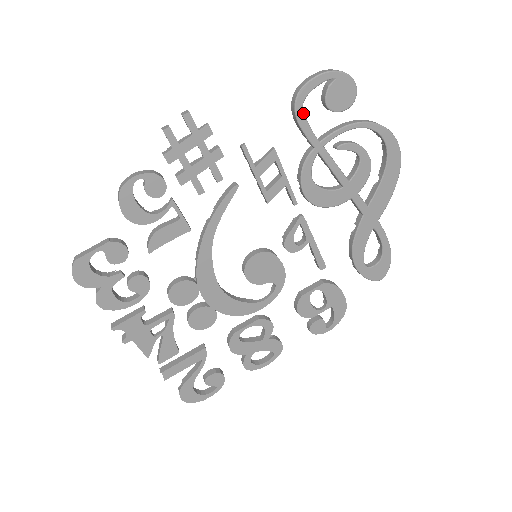
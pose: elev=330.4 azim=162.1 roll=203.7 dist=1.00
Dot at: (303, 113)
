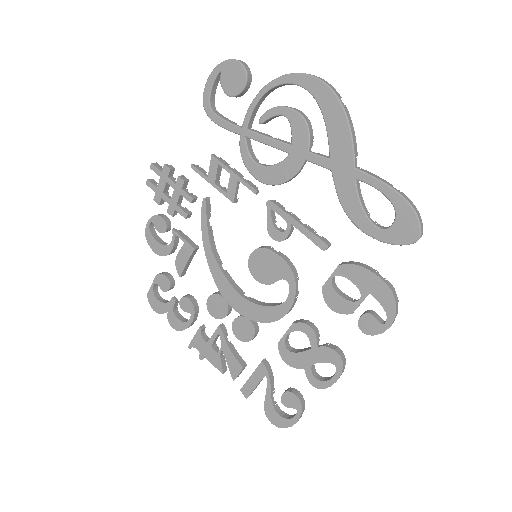
Dot at: (215, 114)
